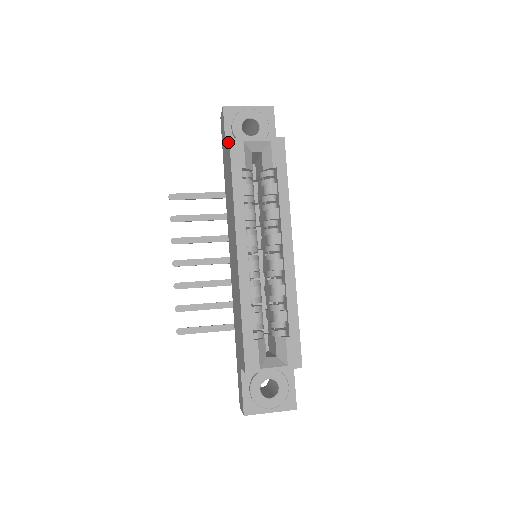
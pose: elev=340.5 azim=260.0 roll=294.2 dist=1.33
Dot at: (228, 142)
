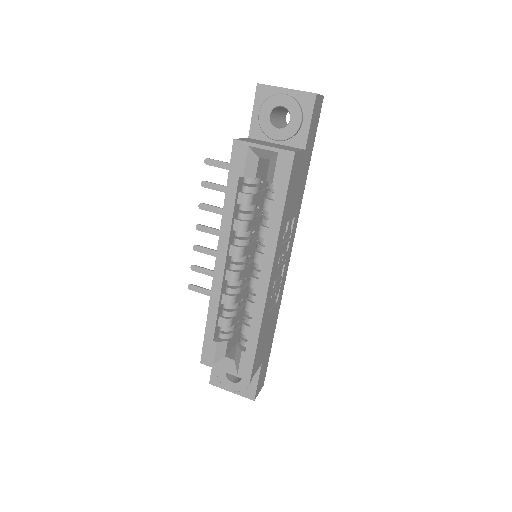
Dot at: occluded
